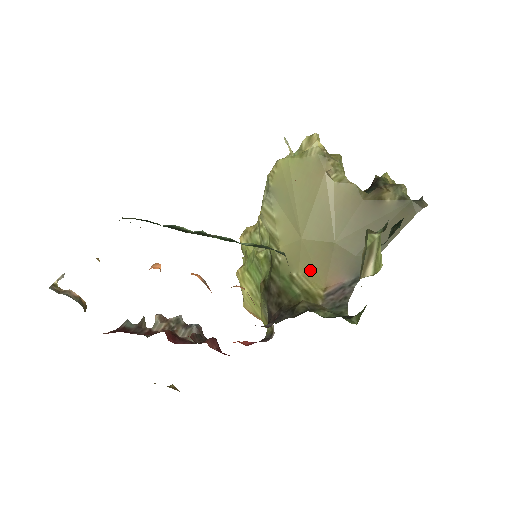
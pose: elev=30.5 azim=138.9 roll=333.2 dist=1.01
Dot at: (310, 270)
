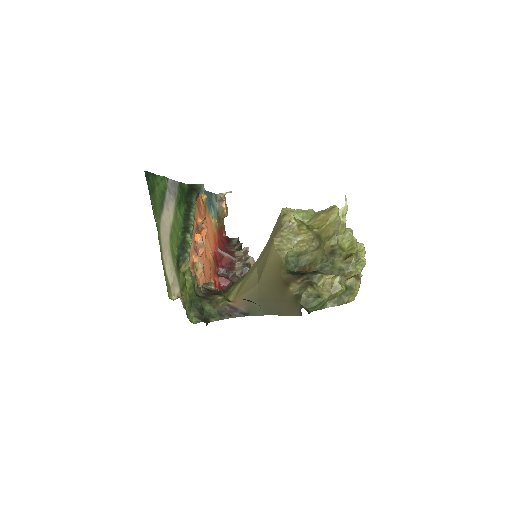
Dot at: (242, 286)
